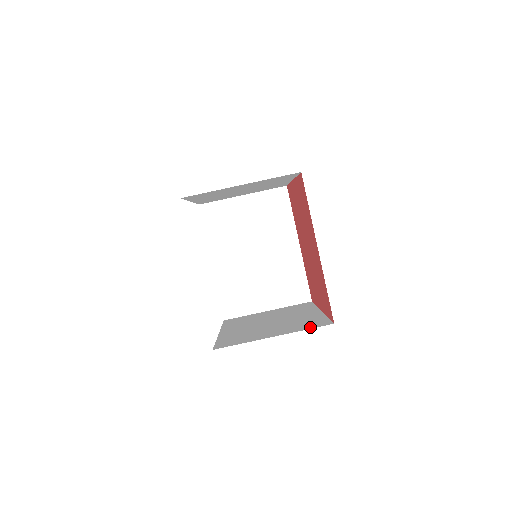
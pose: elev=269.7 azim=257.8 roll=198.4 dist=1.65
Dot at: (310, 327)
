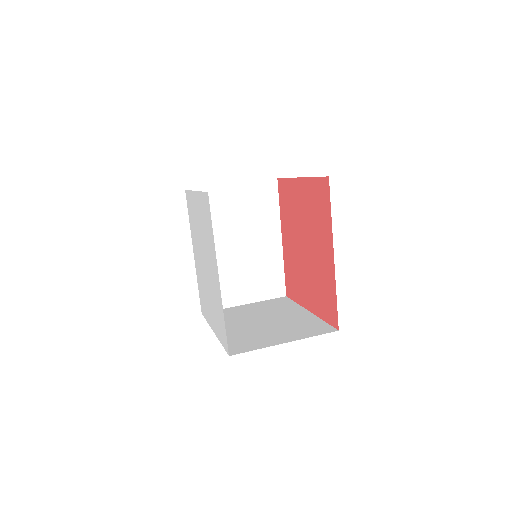
Dot at: occluded
